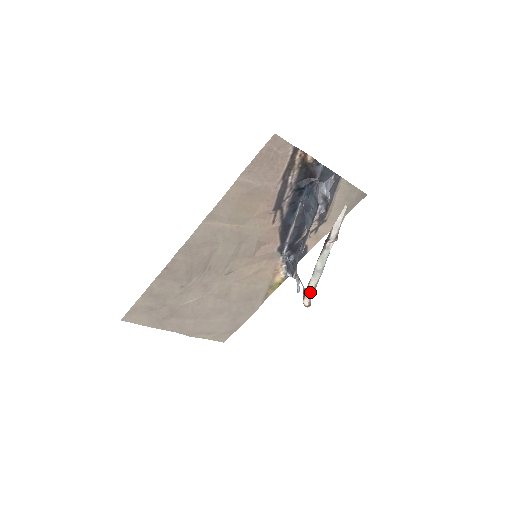
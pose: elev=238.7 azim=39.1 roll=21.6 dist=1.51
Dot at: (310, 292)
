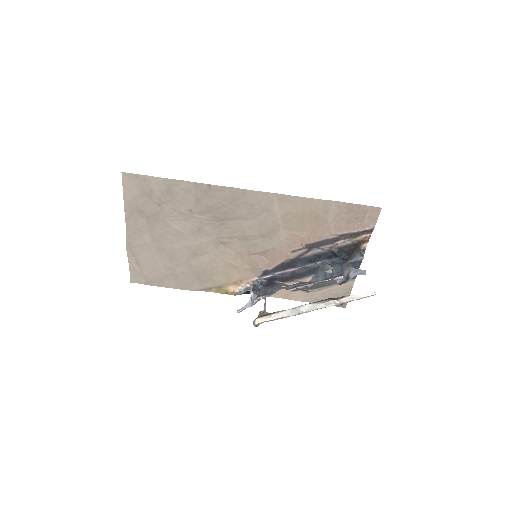
Dot at: (272, 318)
